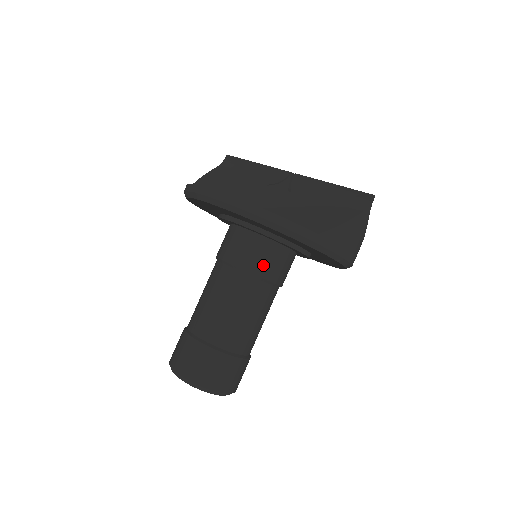
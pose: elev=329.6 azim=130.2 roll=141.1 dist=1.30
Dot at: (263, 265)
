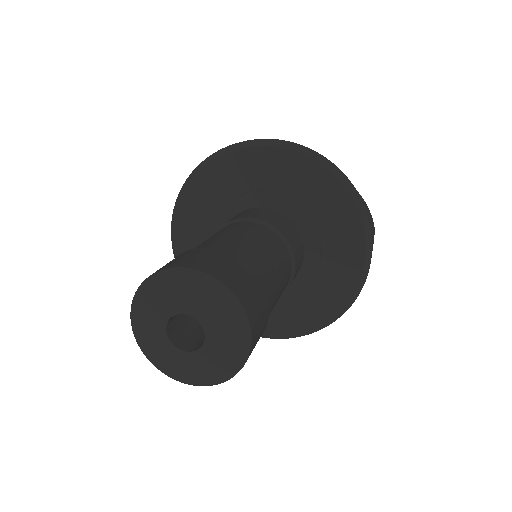
Dot at: (285, 230)
